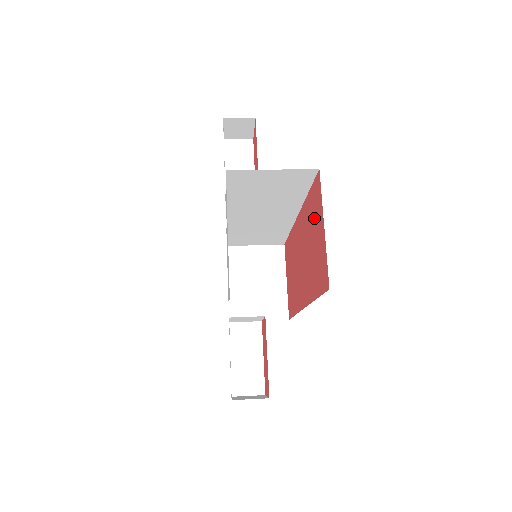
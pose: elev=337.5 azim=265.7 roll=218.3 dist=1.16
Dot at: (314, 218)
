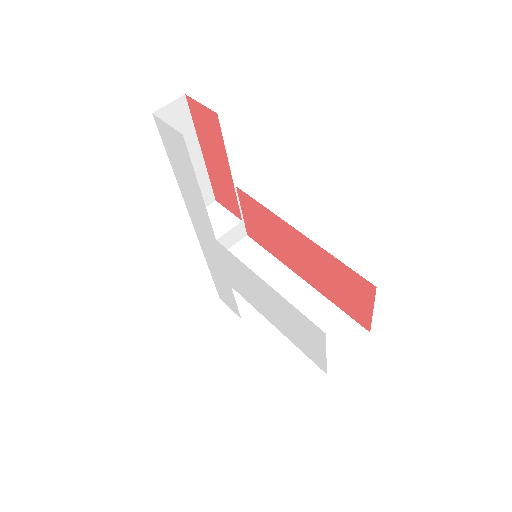
Dot at: (351, 285)
